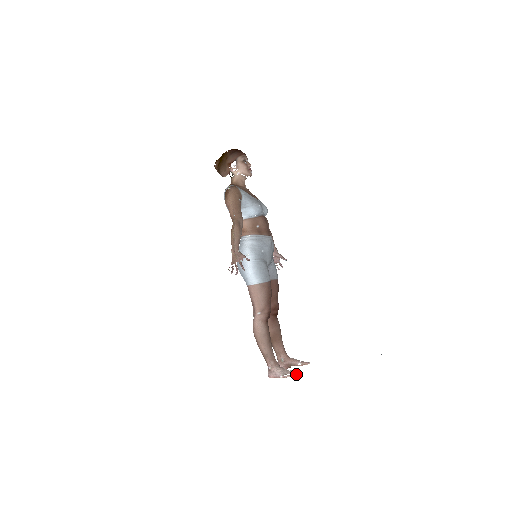
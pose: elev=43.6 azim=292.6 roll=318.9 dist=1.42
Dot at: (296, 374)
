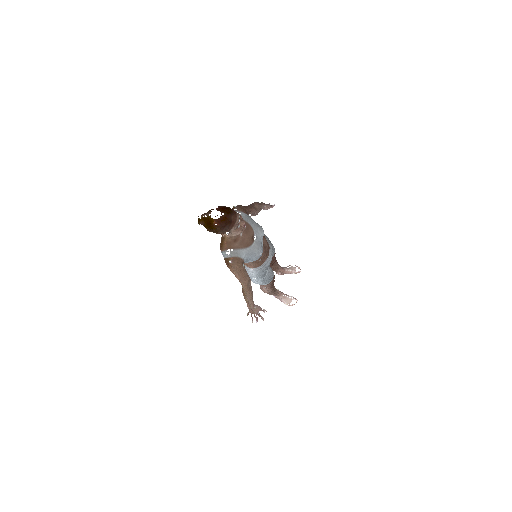
Dot at: (296, 302)
